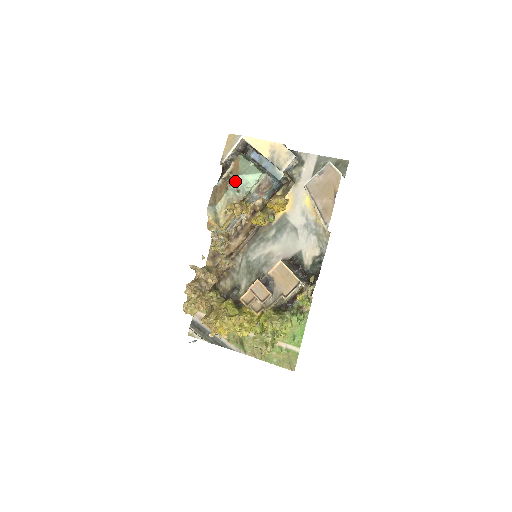
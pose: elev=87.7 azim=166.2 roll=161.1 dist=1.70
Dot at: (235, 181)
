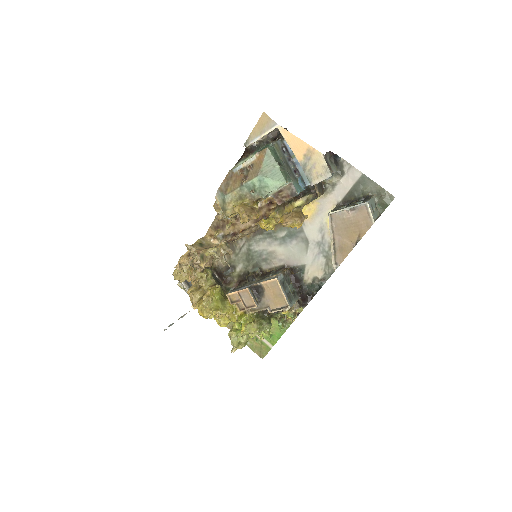
Dot at: (253, 180)
